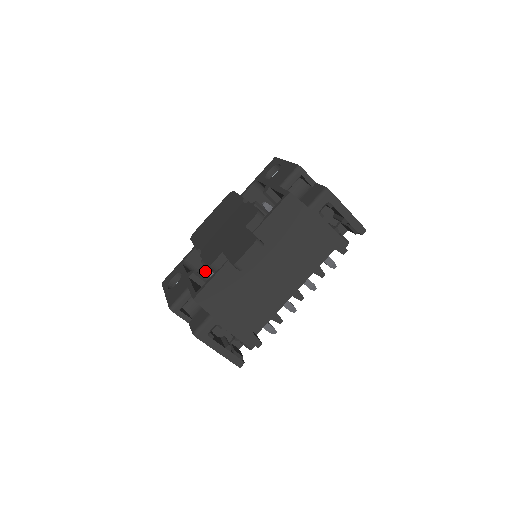
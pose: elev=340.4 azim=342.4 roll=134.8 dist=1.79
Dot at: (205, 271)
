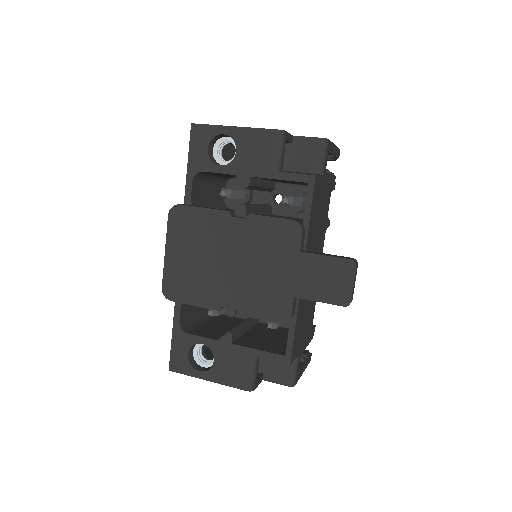
Dot at: occluded
